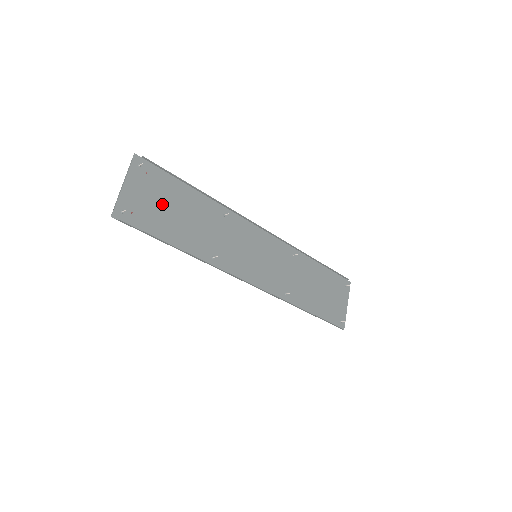
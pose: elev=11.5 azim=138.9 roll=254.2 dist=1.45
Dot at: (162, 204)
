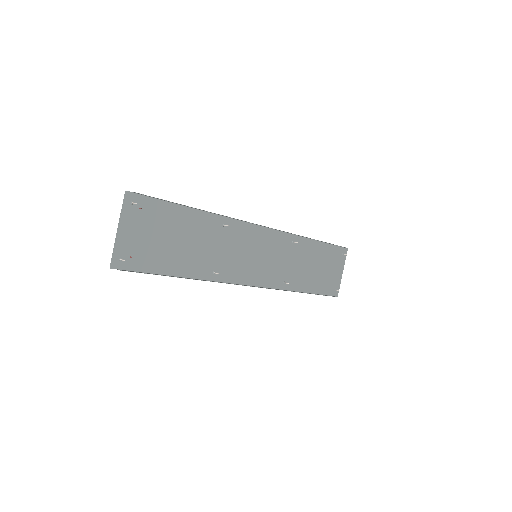
Dot at: (160, 236)
